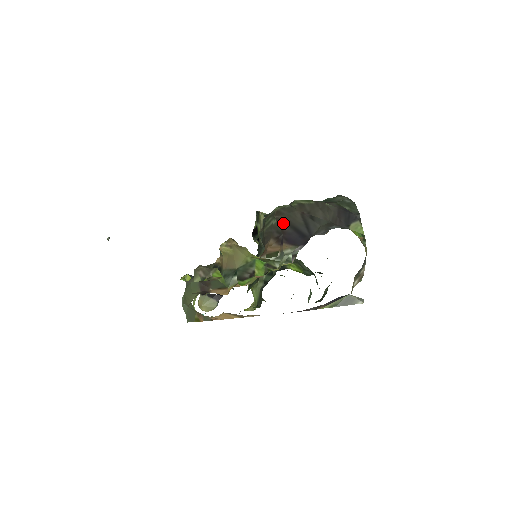
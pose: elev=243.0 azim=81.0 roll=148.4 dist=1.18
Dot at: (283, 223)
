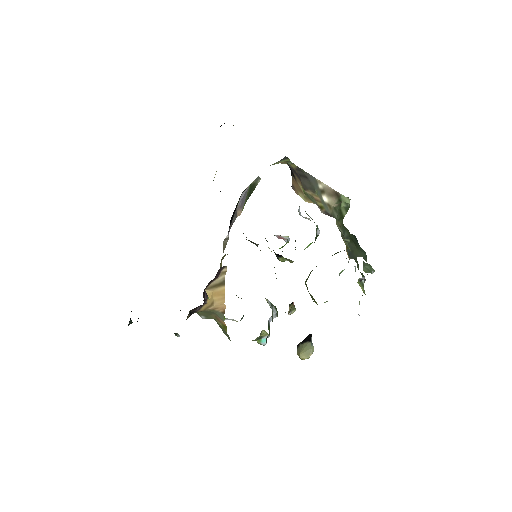
Dot at: occluded
